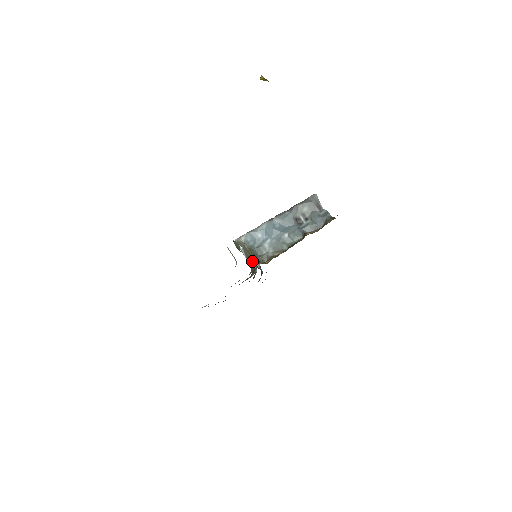
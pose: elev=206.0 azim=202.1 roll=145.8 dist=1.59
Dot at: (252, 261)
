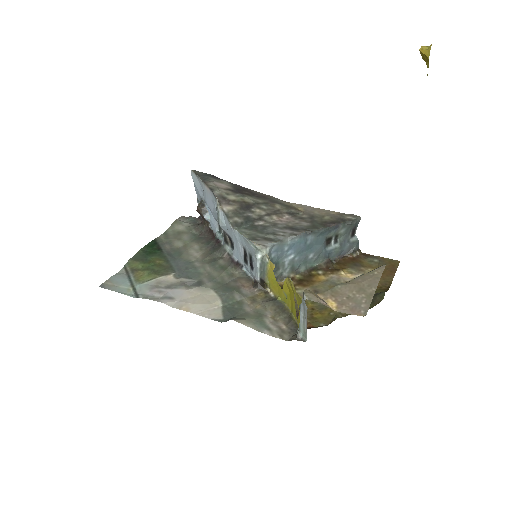
Dot at: (295, 312)
